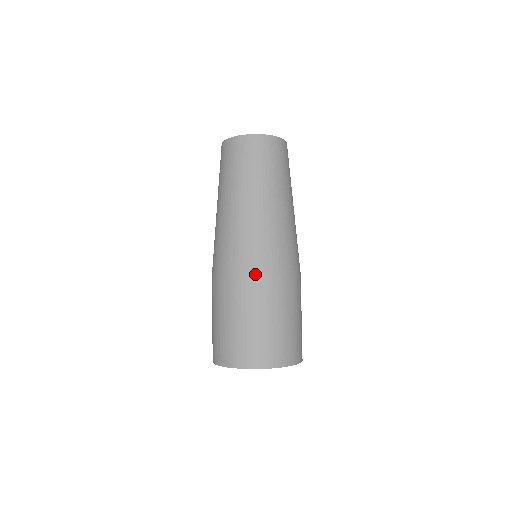
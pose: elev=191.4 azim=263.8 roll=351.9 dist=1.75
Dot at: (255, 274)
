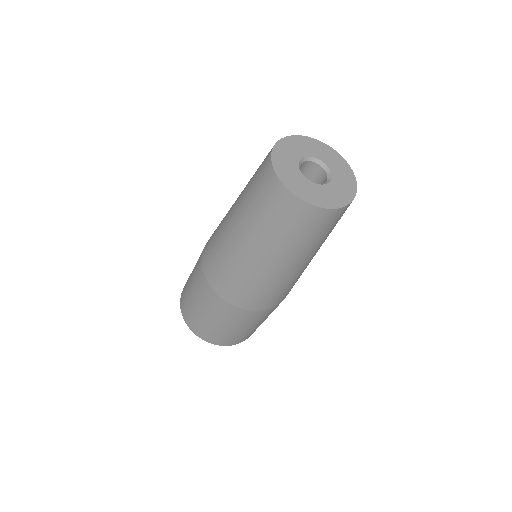
Dot at: (260, 310)
